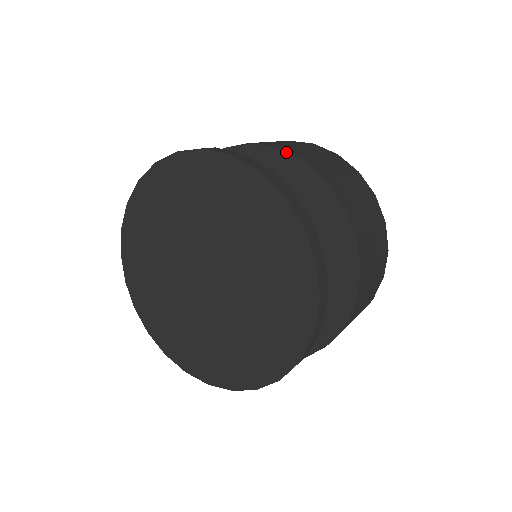
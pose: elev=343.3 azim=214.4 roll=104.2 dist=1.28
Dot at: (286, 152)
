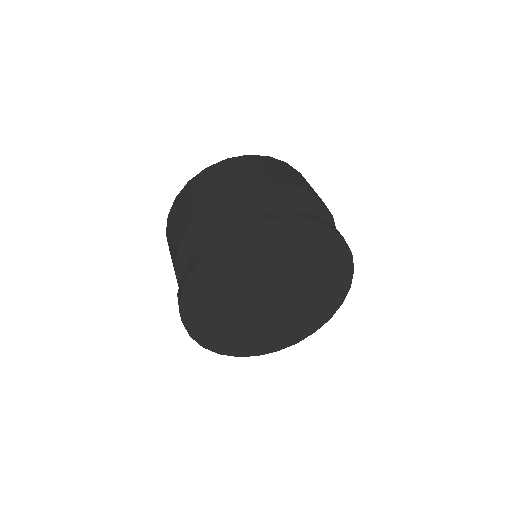
Dot at: (254, 187)
